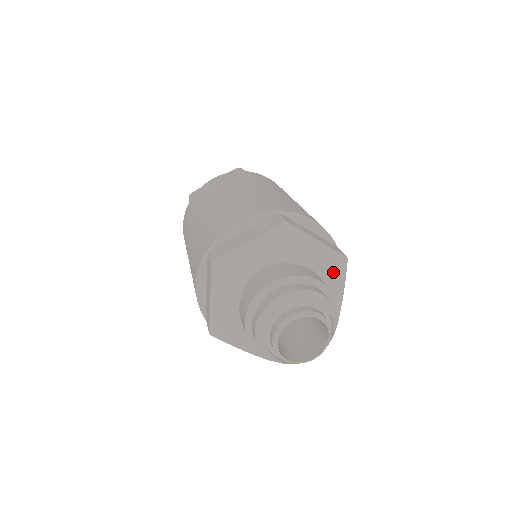
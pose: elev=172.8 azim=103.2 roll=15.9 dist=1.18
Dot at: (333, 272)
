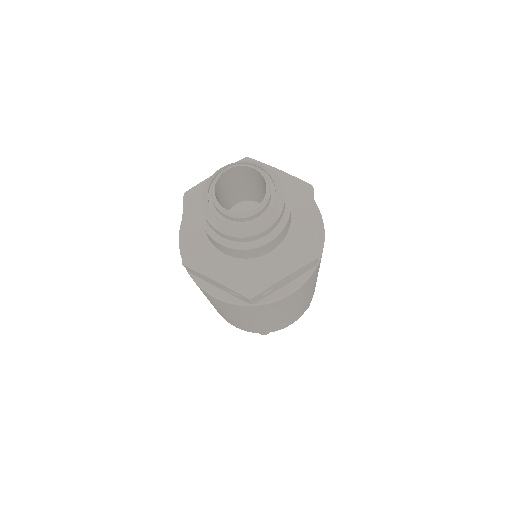
Dot at: (300, 198)
